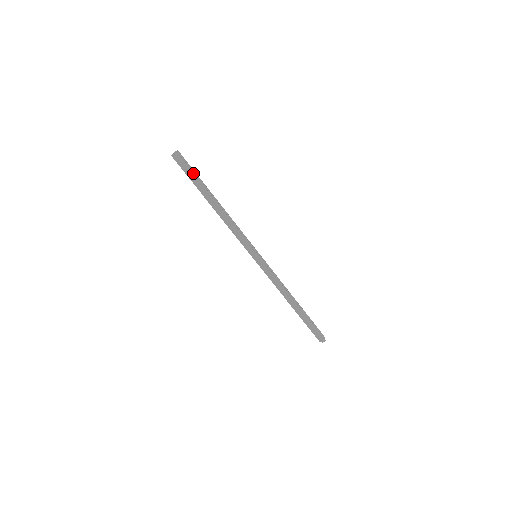
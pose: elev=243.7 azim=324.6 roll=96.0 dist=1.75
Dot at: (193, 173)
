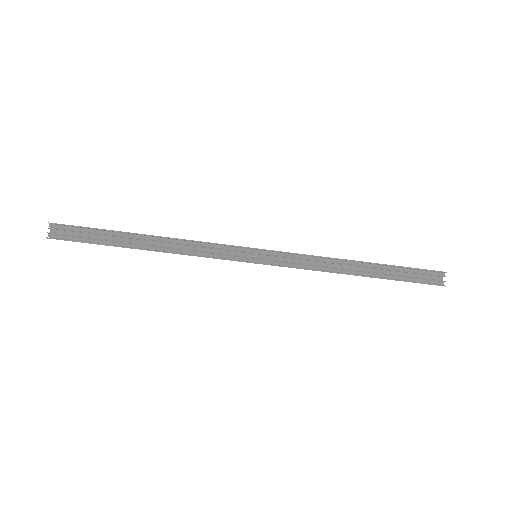
Dot at: occluded
